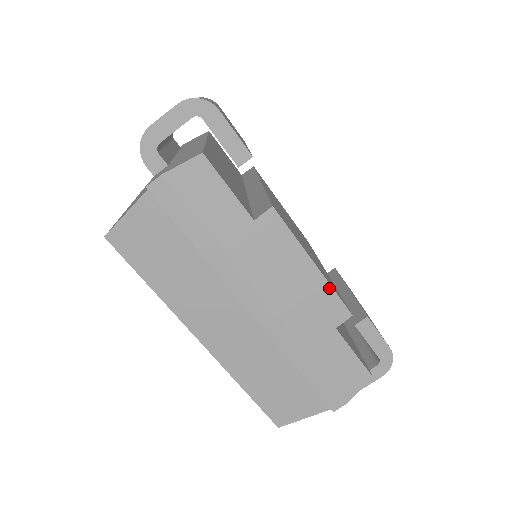
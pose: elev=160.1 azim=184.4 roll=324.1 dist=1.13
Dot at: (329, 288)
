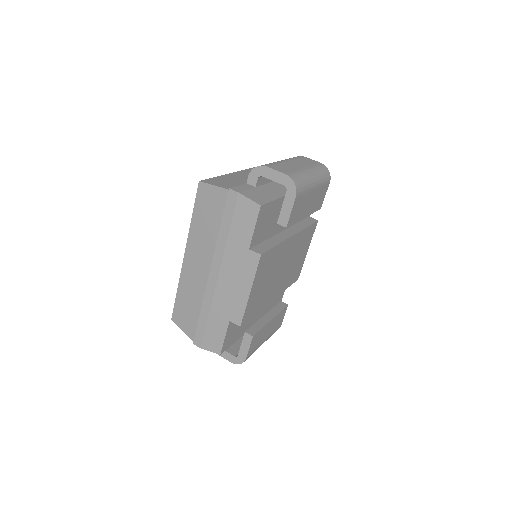
Dot at: (245, 306)
